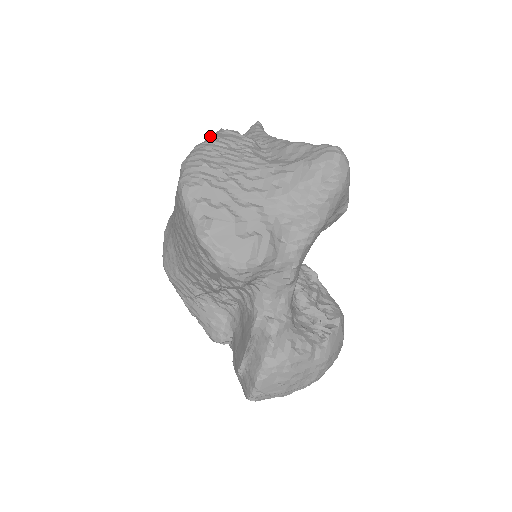
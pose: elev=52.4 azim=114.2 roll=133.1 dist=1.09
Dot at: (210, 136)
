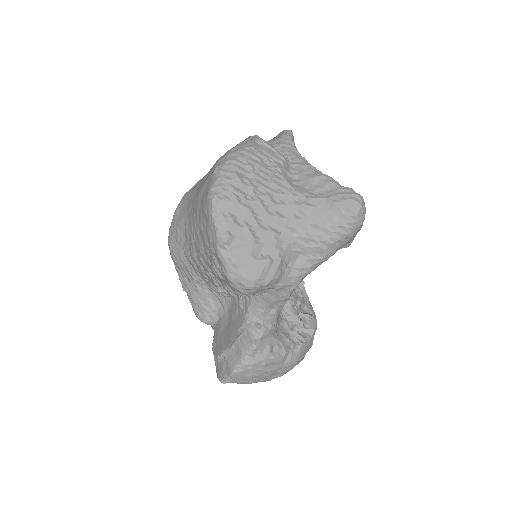
Dot at: (245, 142)
